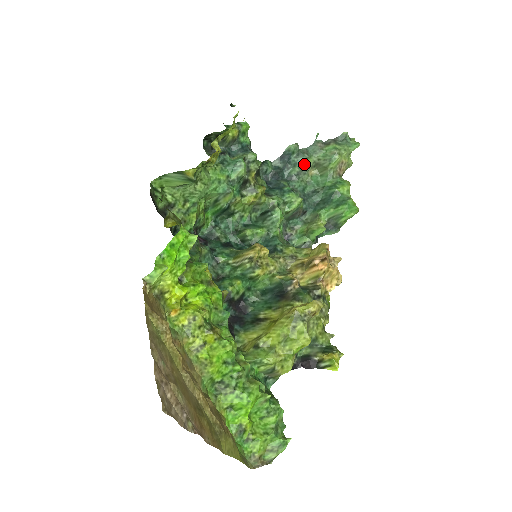
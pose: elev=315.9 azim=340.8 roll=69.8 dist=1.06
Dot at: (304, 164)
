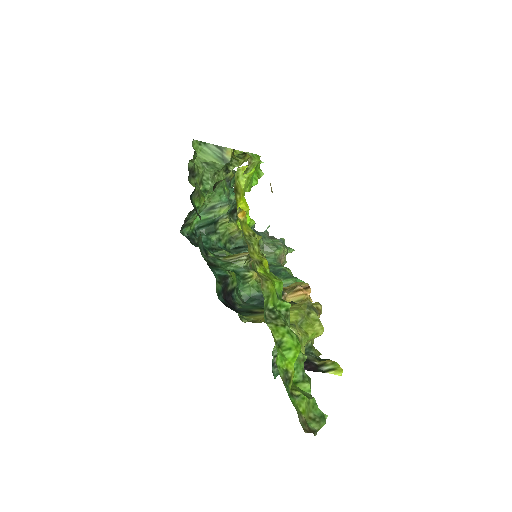
Dot at: occluded
